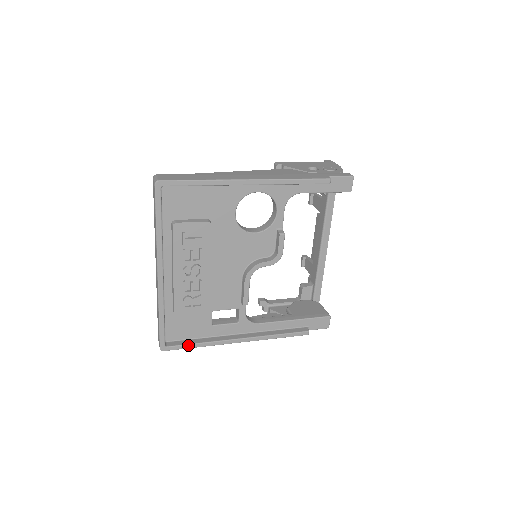
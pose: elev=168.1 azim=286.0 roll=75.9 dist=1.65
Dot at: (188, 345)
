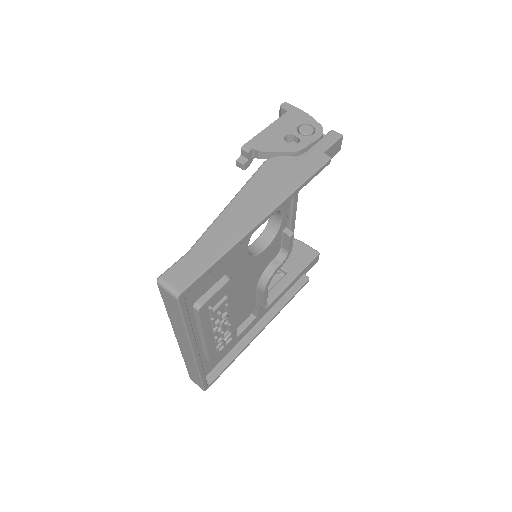
Dot at: (225, 368)
